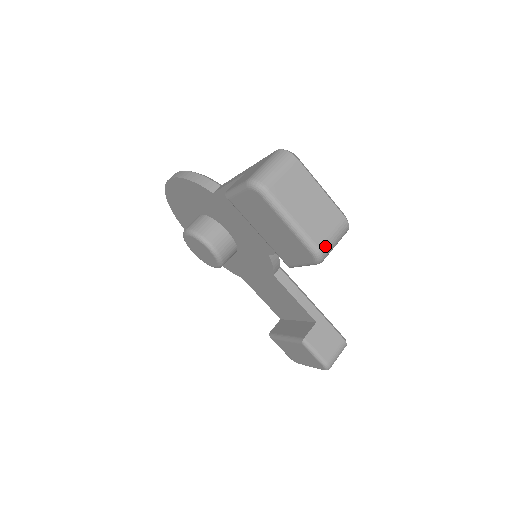
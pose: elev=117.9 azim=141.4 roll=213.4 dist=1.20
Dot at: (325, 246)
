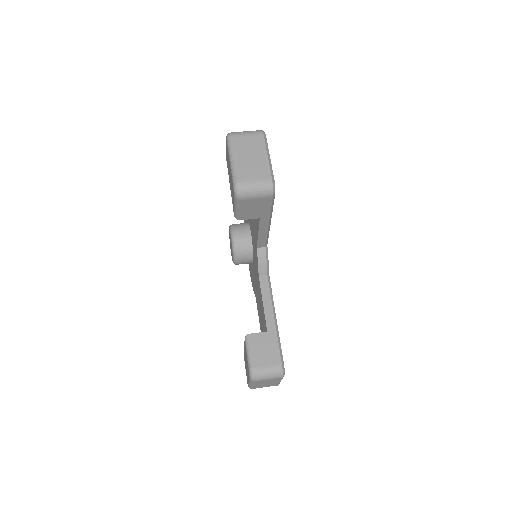
Dot at: (244, 184)
